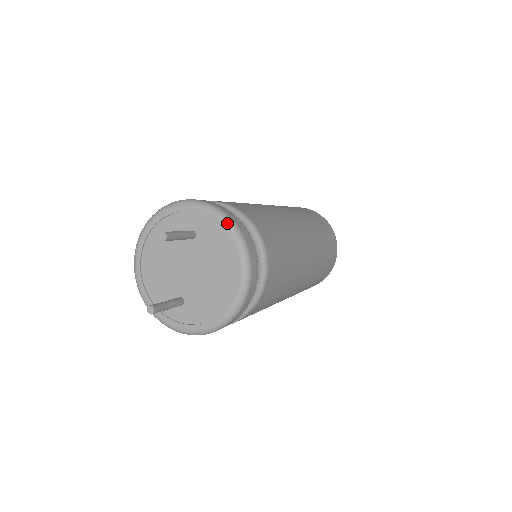
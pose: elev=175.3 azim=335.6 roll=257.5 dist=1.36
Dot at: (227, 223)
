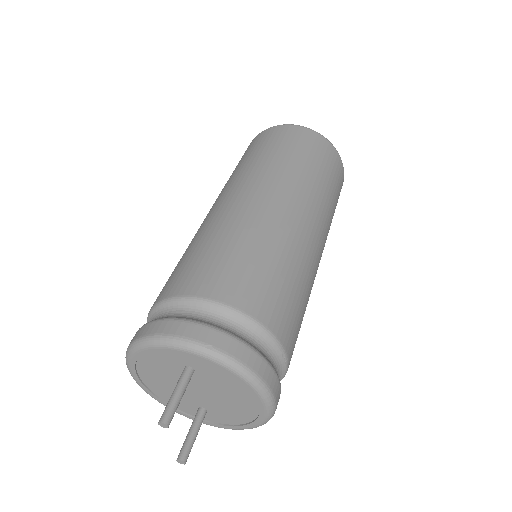
Dot at: (228, 366)
